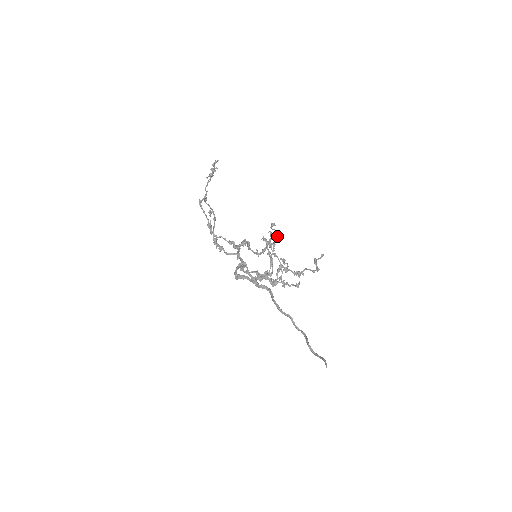
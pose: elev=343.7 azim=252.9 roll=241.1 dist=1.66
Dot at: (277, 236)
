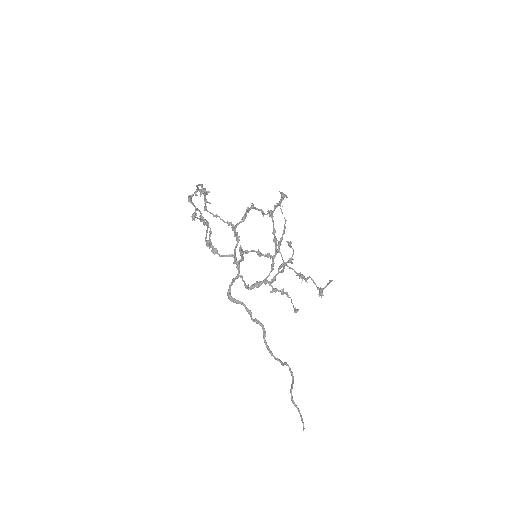
Dot at: occluded
